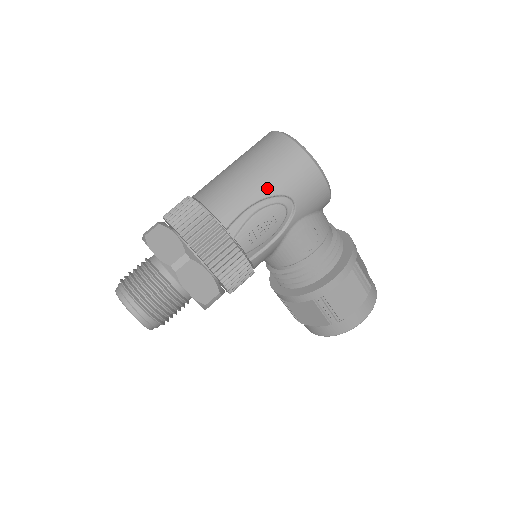
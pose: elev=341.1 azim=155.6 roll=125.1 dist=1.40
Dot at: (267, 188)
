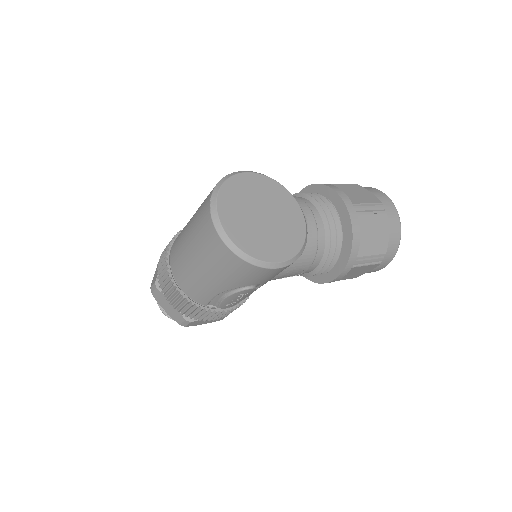
Dot at: (225, 286)
